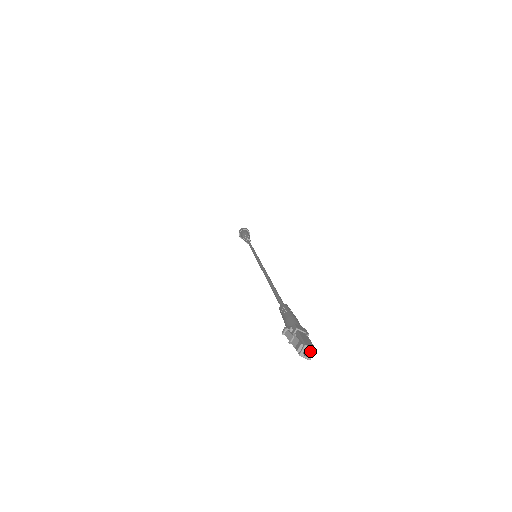
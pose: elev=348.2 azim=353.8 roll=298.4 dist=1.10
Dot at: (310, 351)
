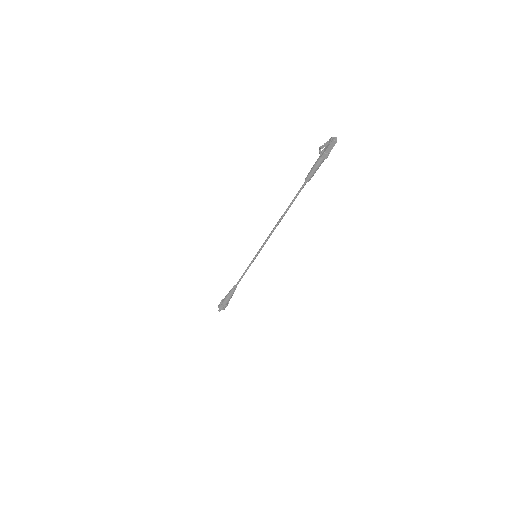
Dot at: (335, 141)
